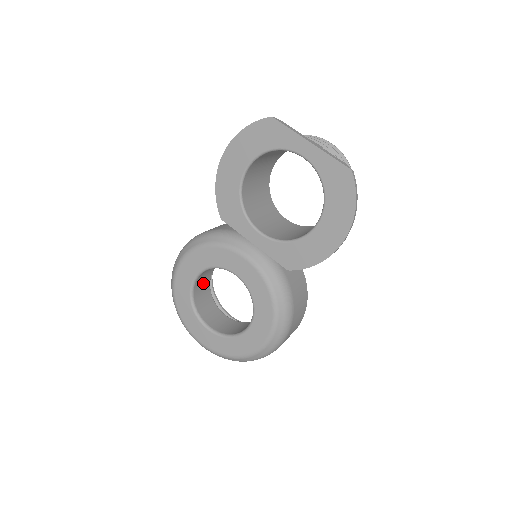
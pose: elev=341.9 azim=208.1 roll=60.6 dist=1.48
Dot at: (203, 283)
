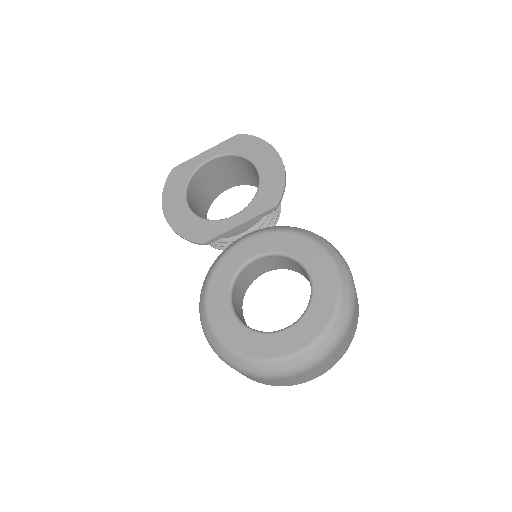
Dot at: occluded
